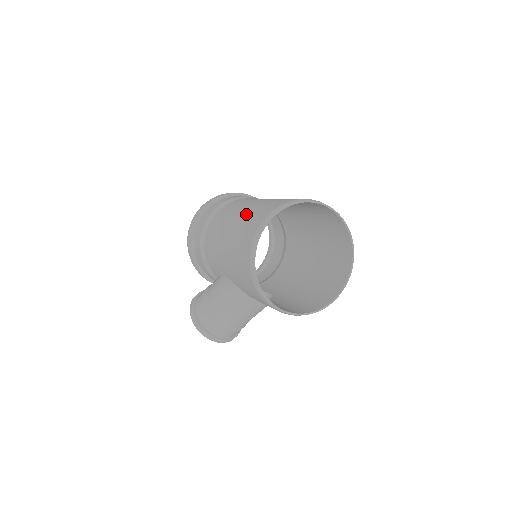
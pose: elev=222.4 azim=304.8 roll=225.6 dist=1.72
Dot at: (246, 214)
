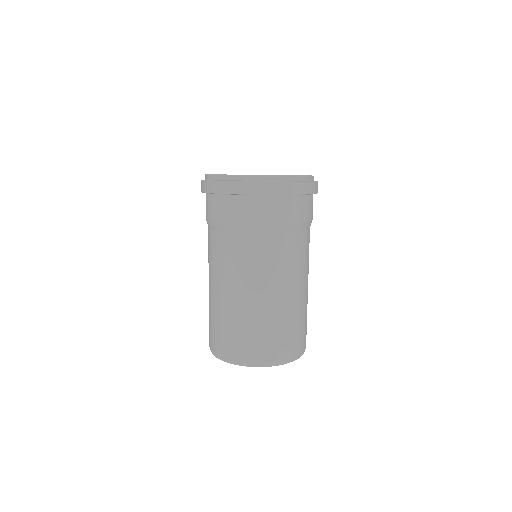
Dot at: (215, 311)
